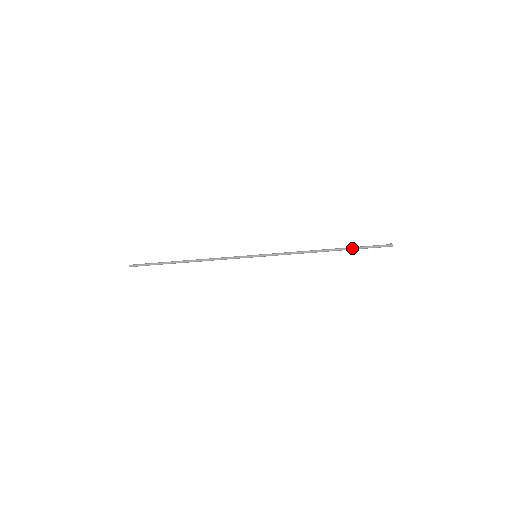
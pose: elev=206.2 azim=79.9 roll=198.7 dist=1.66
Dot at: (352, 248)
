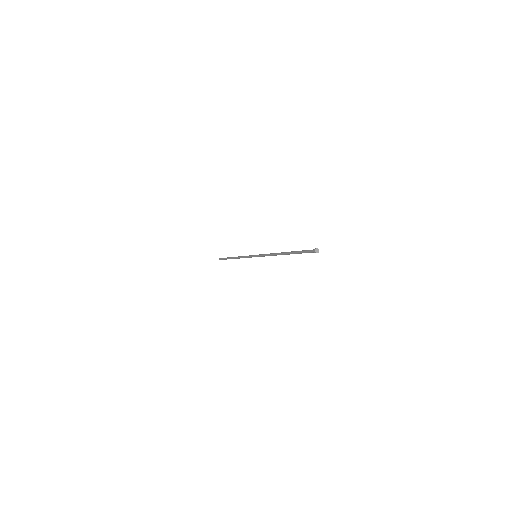
Dot at: (294, 252)
